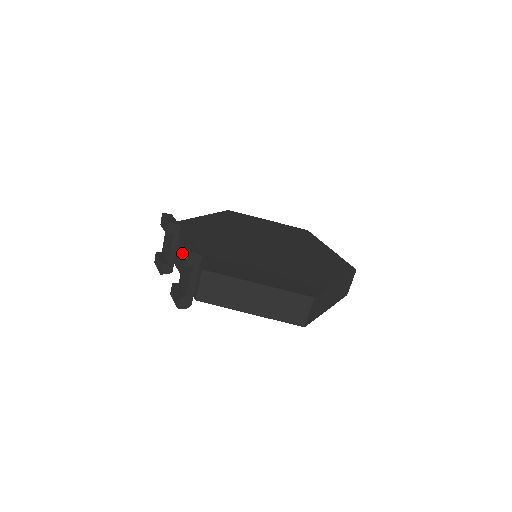
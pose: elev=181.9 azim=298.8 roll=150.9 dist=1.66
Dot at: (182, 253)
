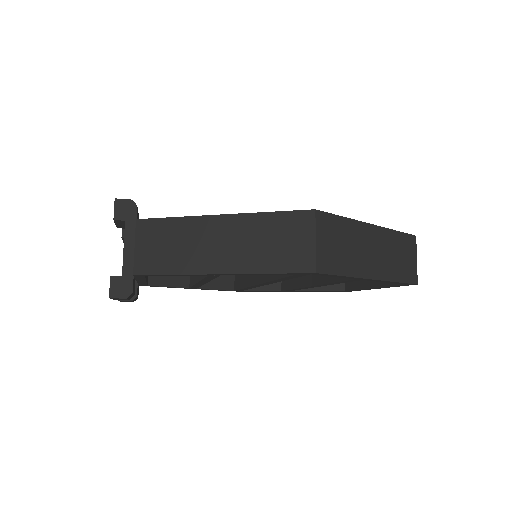
Dot at: occluded
